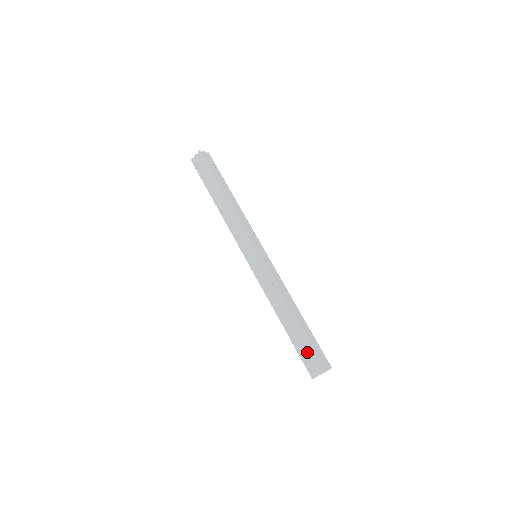
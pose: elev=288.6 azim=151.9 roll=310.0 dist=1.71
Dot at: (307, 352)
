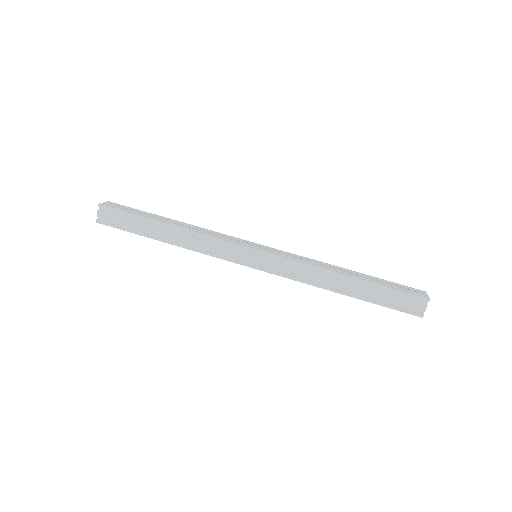
Dot at: (395, 297)
